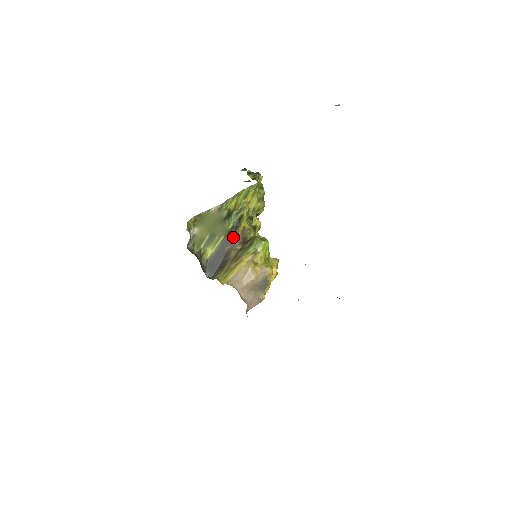
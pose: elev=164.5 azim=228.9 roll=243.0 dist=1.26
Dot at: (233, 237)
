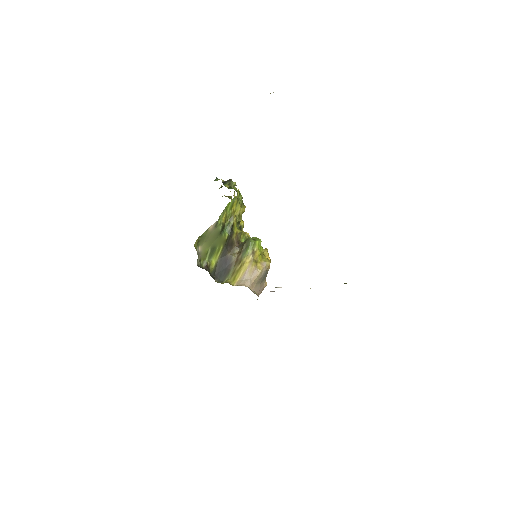
Dot at: (230, 244)
